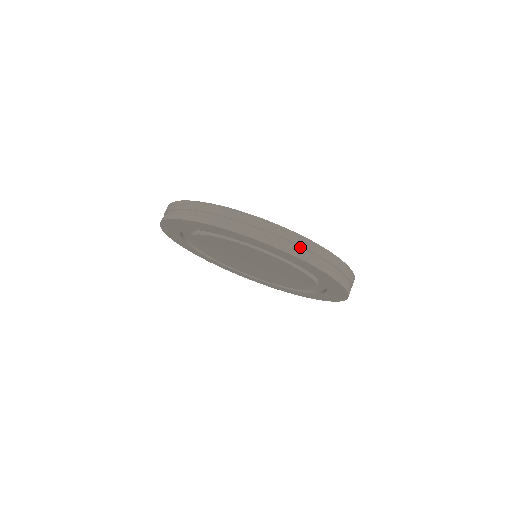
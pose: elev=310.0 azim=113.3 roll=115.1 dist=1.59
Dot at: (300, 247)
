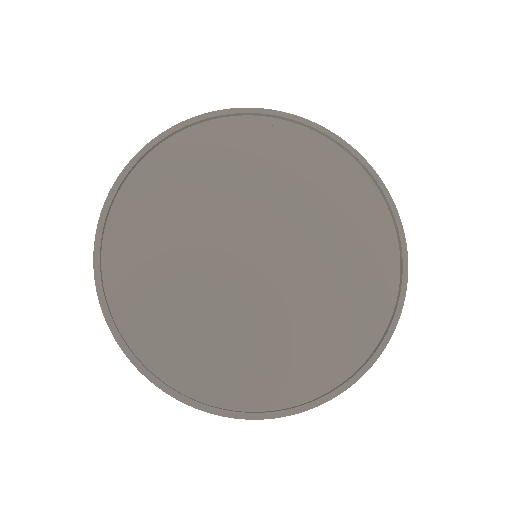
Dot at: occluded
